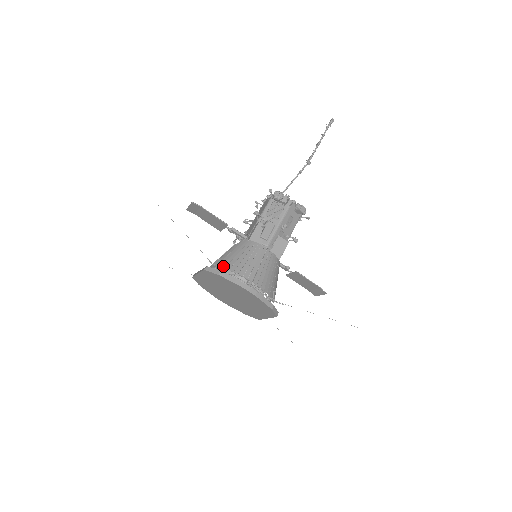
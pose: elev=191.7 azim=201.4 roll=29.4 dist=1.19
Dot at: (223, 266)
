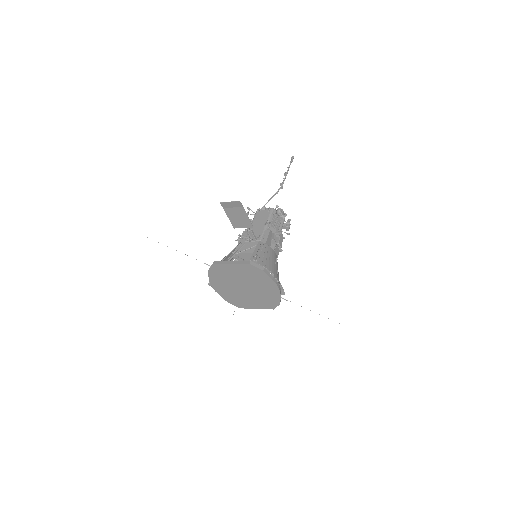
Dot at: (260, 263)
